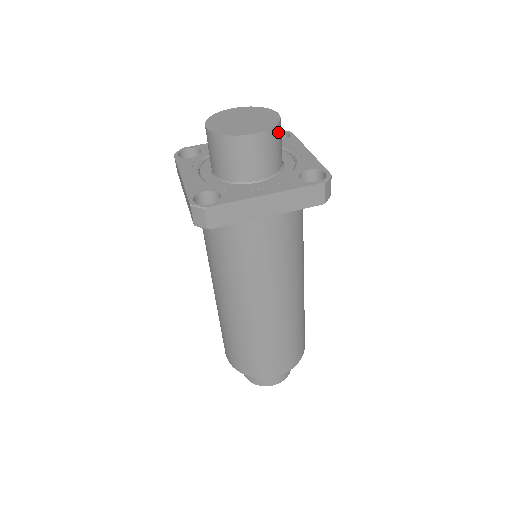
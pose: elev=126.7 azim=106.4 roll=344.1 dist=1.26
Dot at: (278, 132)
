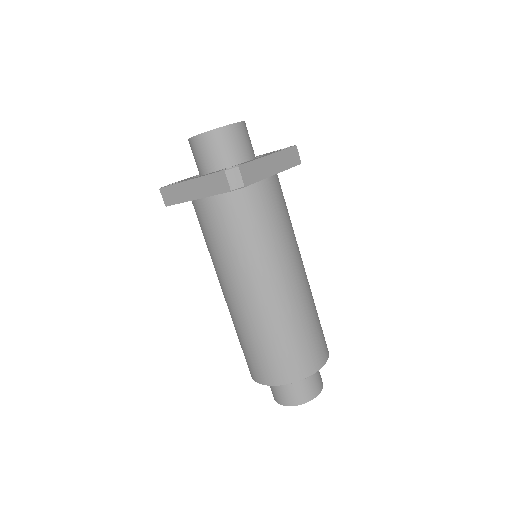
Dot at: occluded
